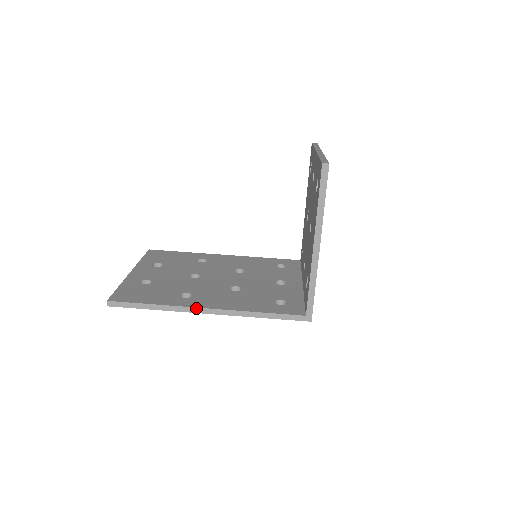
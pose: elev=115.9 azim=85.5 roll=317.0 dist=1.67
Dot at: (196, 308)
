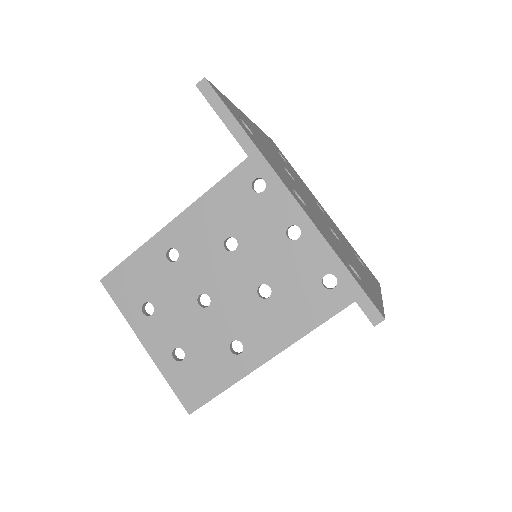
Dot at: occluded
